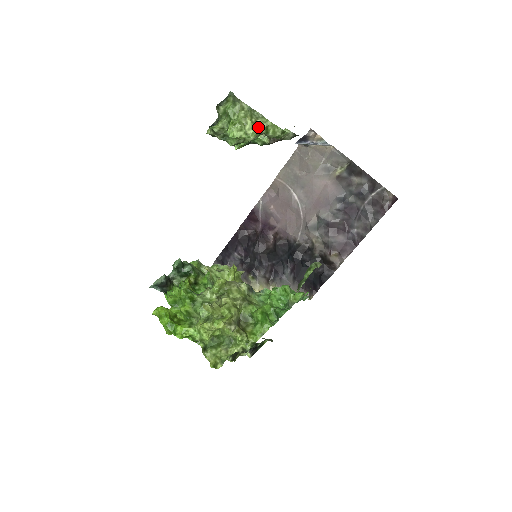
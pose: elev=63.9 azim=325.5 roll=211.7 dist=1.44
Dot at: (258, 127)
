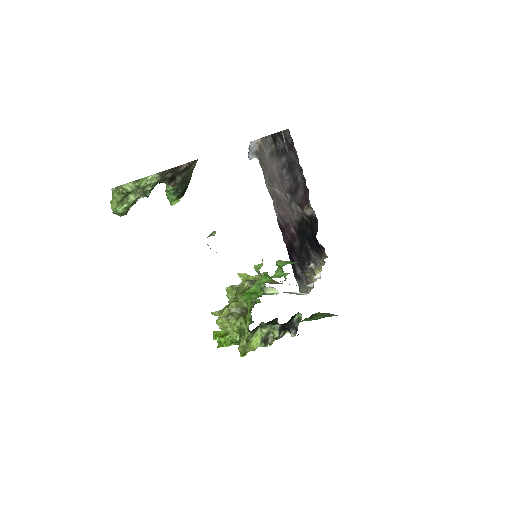
Dot at: (121, 193)
